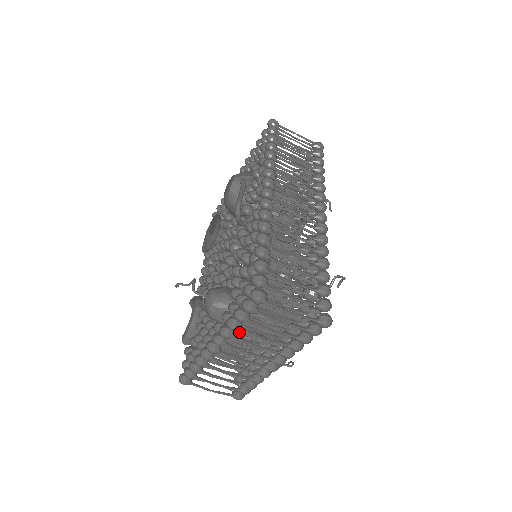
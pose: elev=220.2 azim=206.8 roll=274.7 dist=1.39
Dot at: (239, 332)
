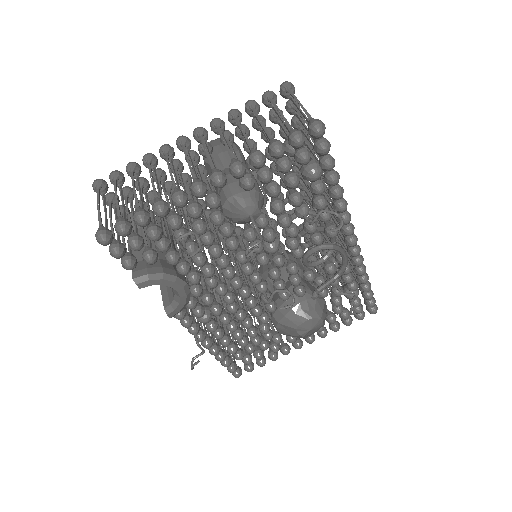
Dot at: occluded
